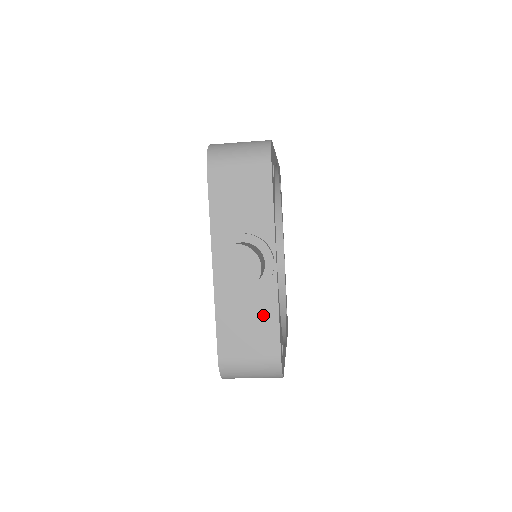
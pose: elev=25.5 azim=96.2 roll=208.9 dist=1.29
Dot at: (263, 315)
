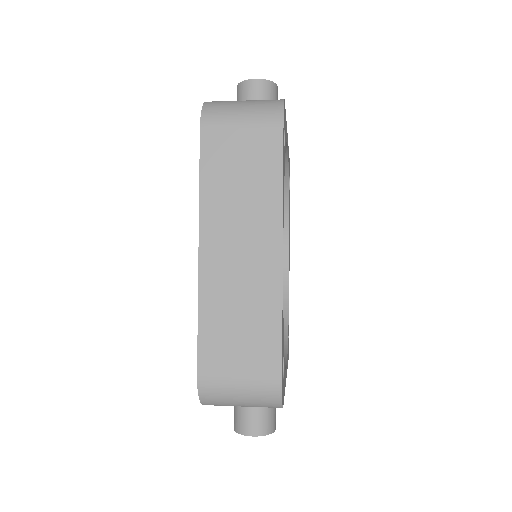
Dot at: occluded
